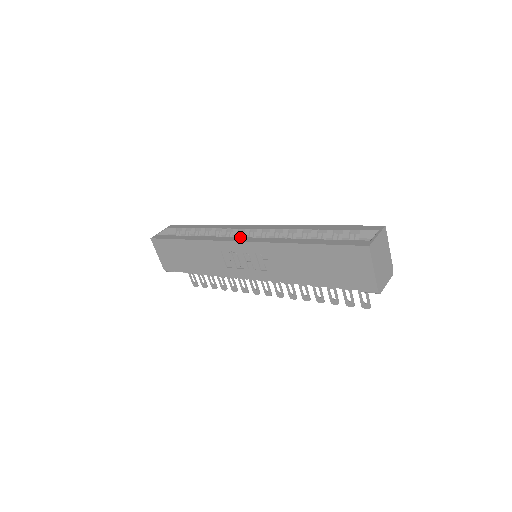
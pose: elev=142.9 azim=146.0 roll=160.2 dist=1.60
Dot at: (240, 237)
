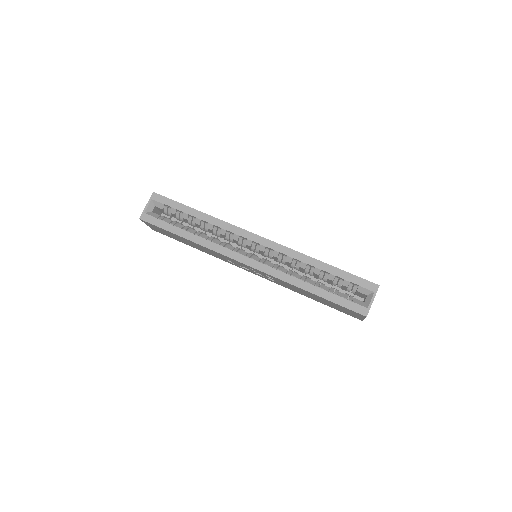
Dot at: (246, 257)
